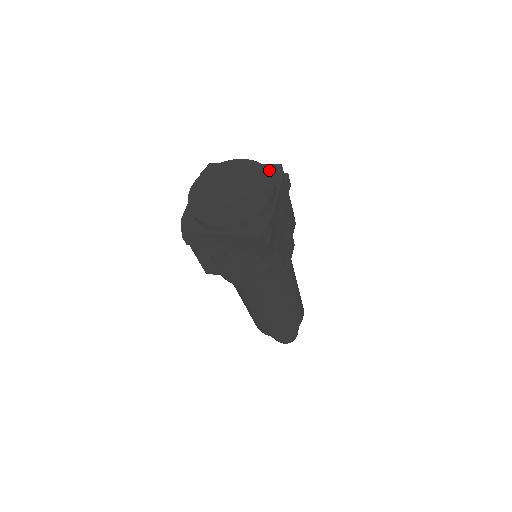
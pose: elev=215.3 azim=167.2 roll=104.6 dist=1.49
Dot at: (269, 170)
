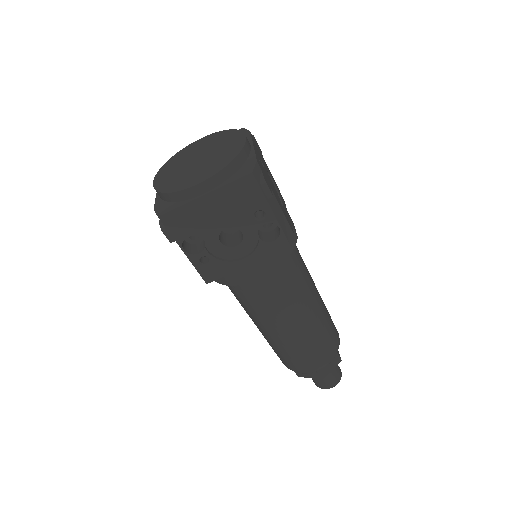
Dot at: (232, 129)
